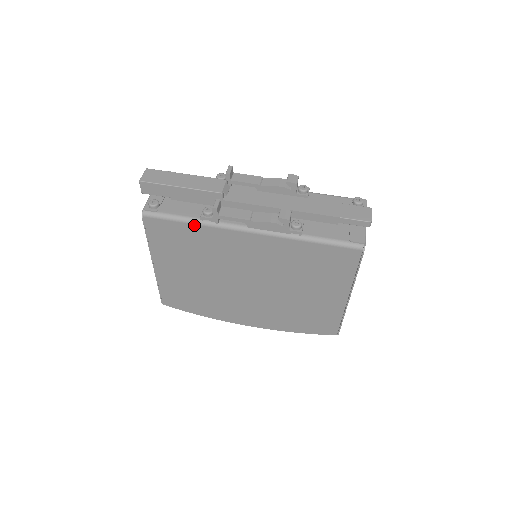
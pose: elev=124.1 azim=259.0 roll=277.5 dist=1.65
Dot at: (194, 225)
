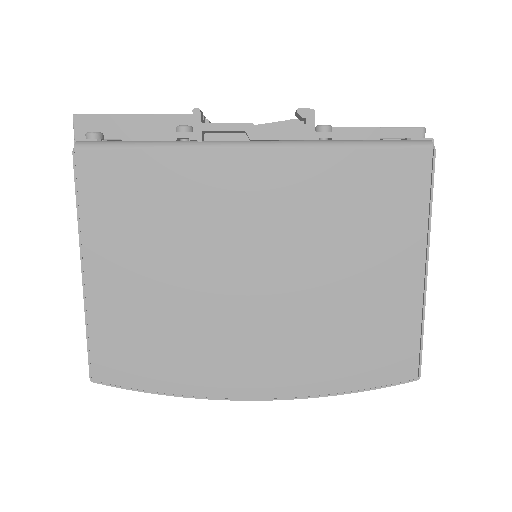
Dot at: (162, 151)
